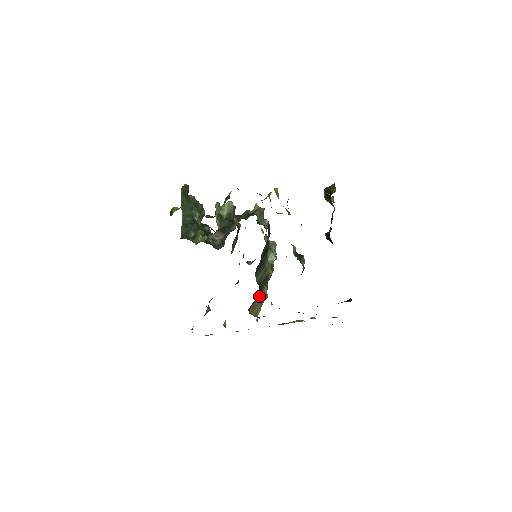
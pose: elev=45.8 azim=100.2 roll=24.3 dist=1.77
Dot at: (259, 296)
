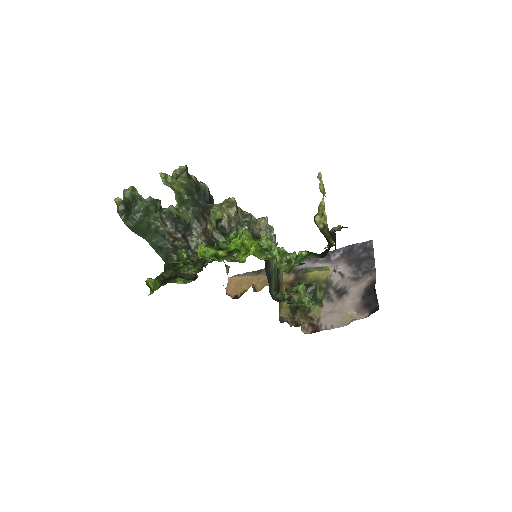
Dot at: (279, 290)
